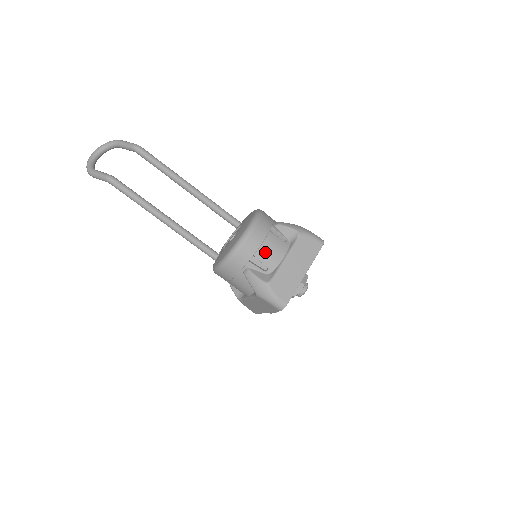
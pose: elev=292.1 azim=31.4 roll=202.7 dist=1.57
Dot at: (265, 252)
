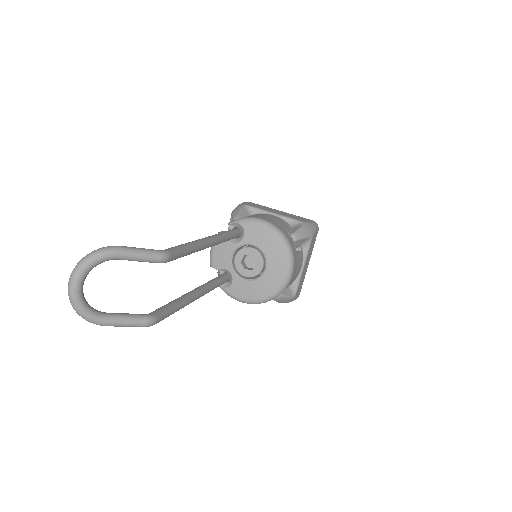
Dot at: (295, 276)
